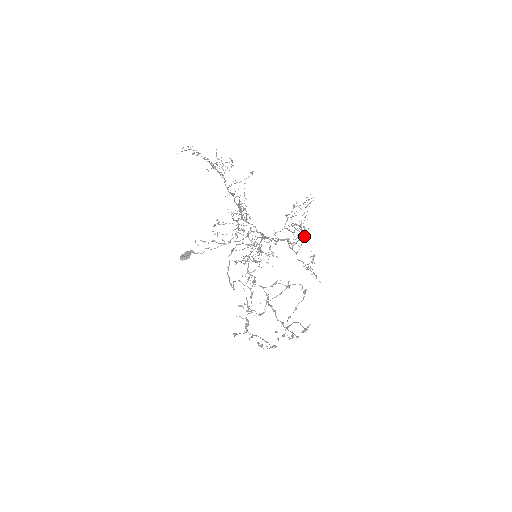
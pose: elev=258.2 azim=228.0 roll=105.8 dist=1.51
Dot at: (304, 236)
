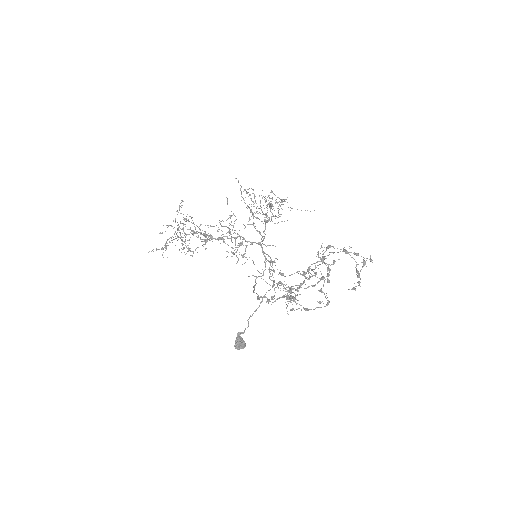
Dot at: occluded
